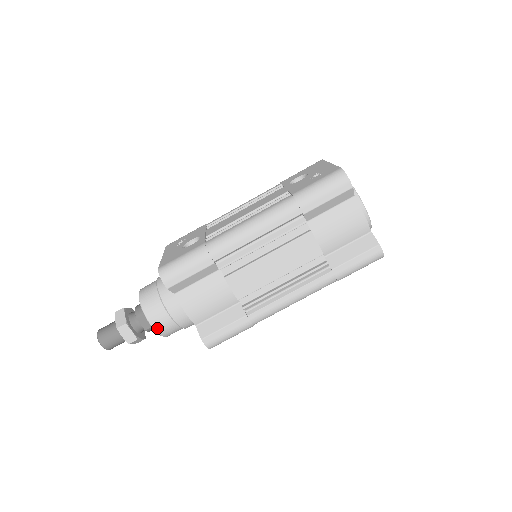
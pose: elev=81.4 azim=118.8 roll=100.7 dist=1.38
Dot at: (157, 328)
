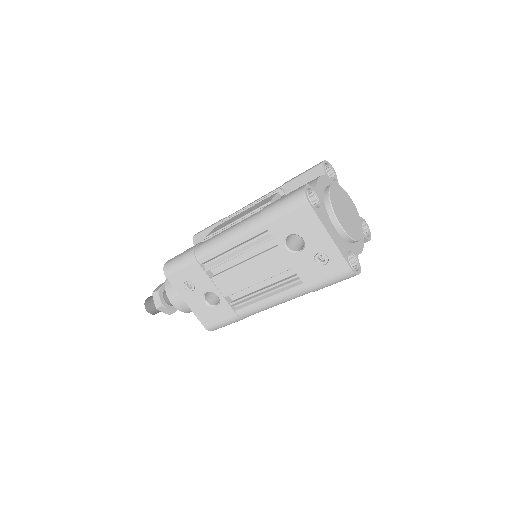
Dot at: occluded
